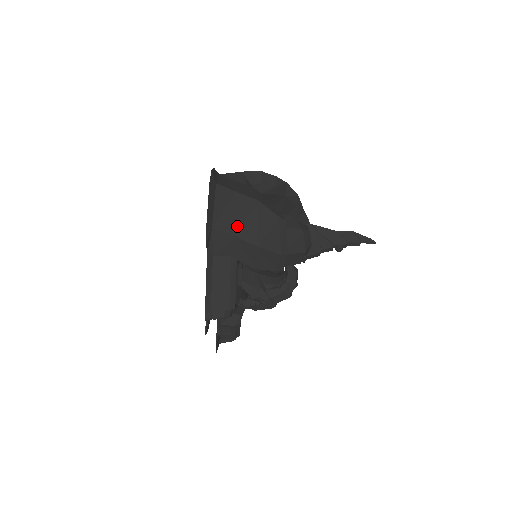
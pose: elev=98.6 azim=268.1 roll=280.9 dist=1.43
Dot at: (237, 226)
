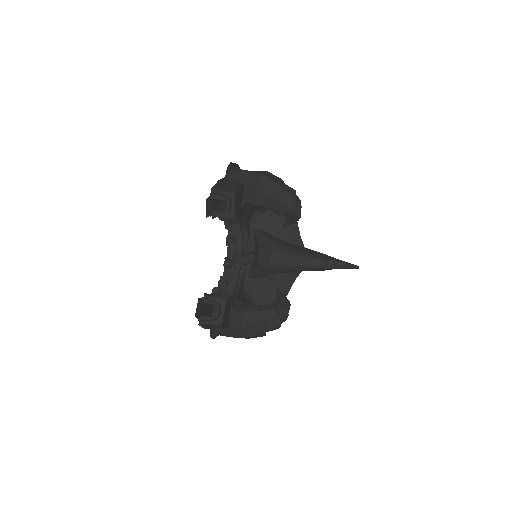
Dot at: occluded
